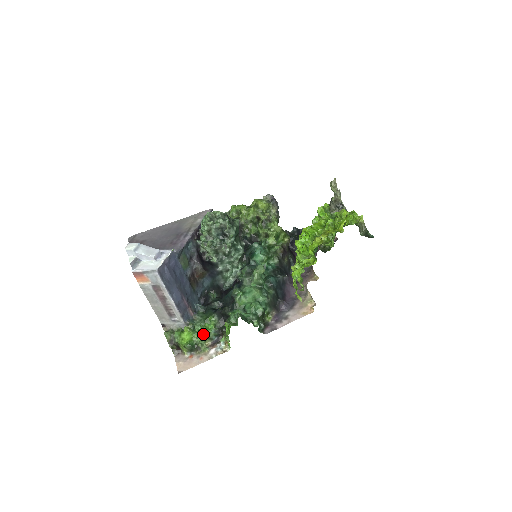
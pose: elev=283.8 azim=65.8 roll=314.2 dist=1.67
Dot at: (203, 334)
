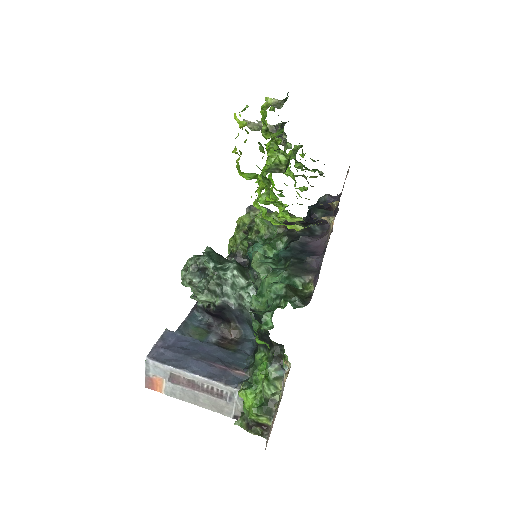
Dot at: (262, 380)
